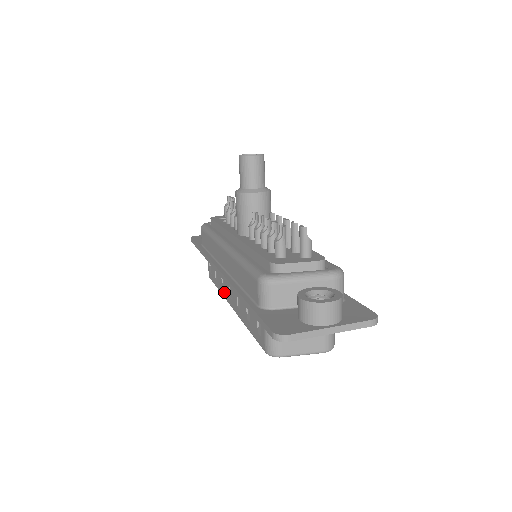
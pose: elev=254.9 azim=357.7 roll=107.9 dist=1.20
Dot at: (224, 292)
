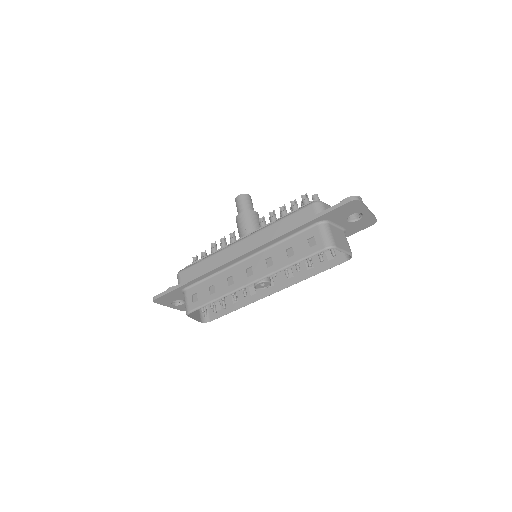
Dot at: (235, 285)
